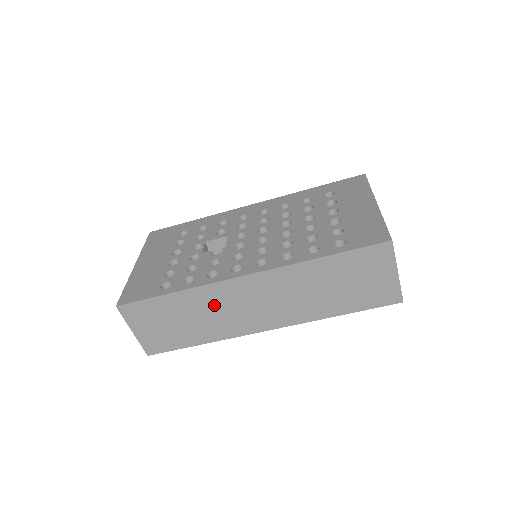
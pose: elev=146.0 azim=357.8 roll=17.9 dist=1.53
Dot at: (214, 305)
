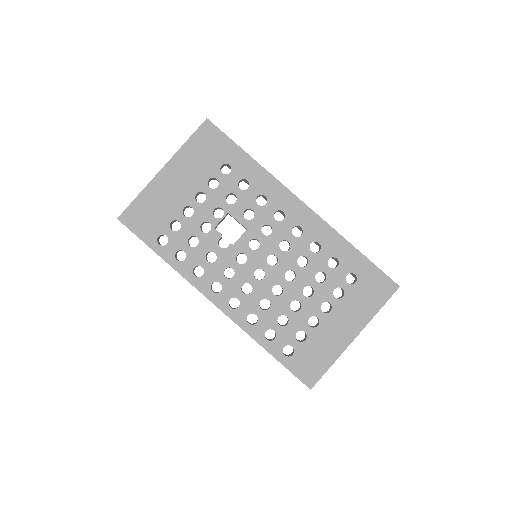
Dot at: occluded
